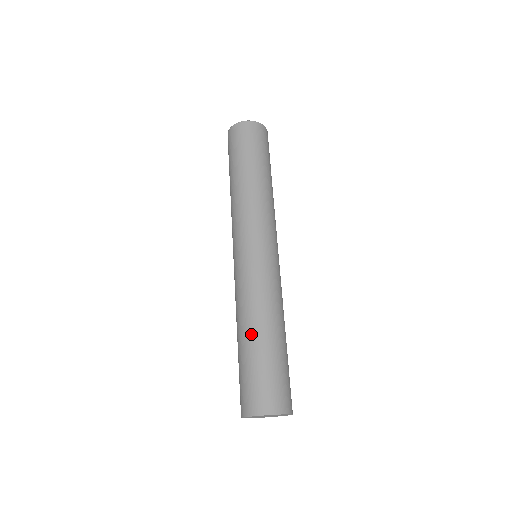
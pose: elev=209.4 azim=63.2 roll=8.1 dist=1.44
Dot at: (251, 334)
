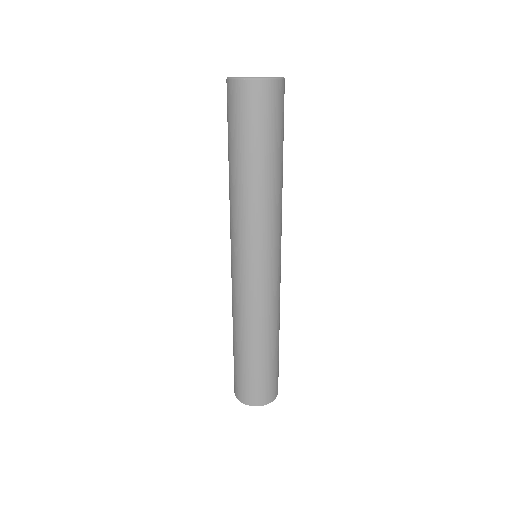
Dot at: (257, 348)
